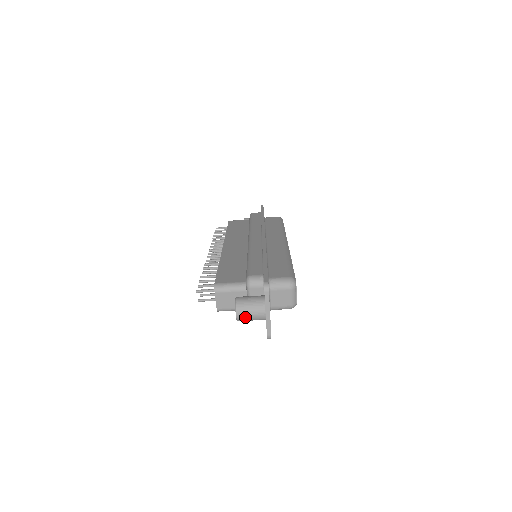
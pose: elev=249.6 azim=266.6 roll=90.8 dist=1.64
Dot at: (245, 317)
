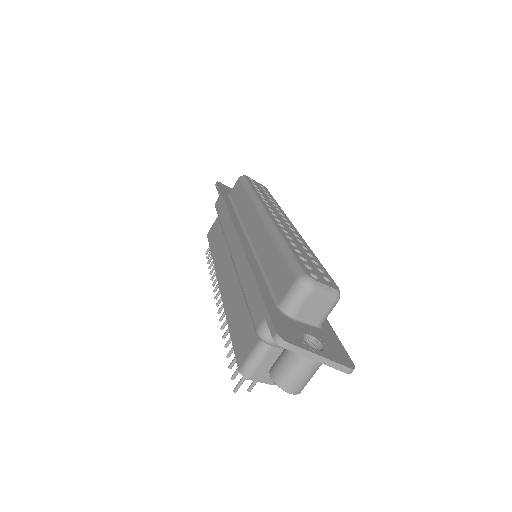
Dot at: (301, 385)
